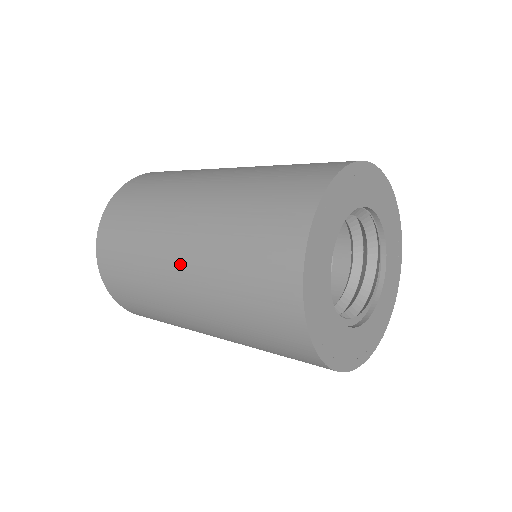
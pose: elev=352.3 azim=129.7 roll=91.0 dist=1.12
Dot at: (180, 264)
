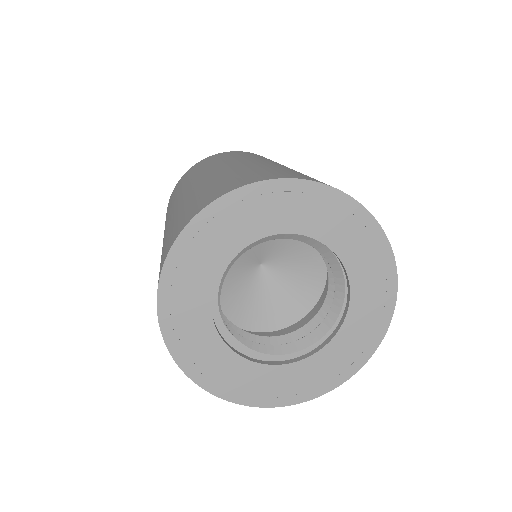
Dot at: (185, 192)
